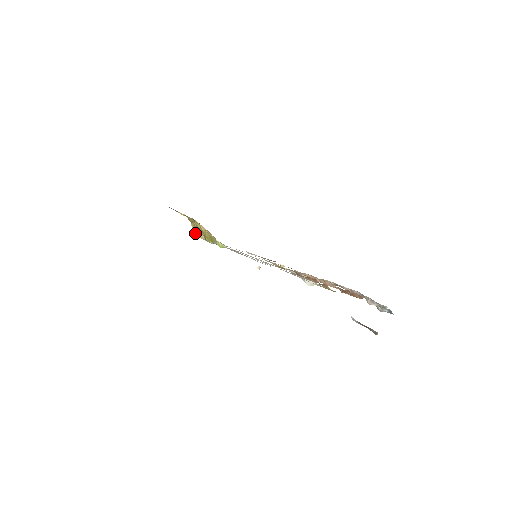
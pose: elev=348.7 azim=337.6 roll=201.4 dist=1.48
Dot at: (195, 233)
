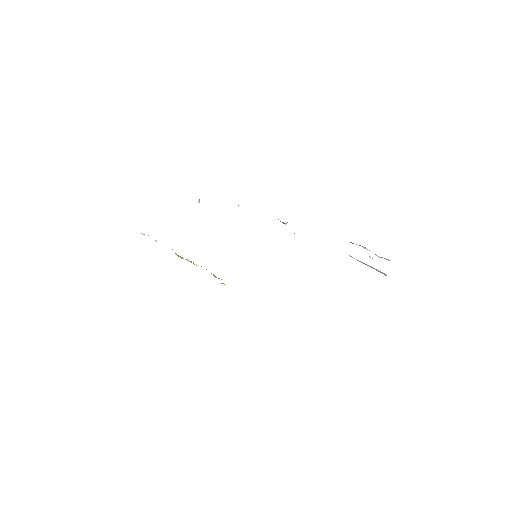
Dot at: occluded
